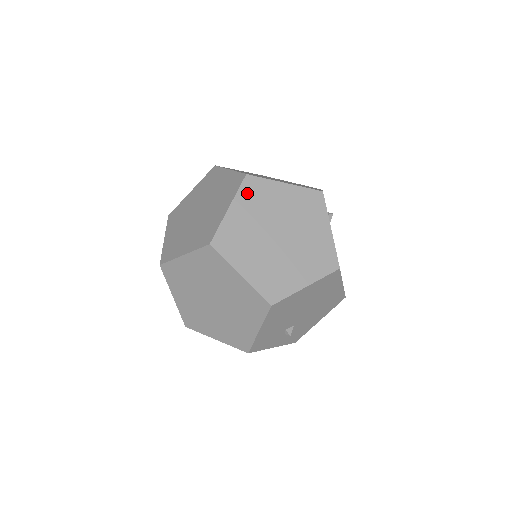
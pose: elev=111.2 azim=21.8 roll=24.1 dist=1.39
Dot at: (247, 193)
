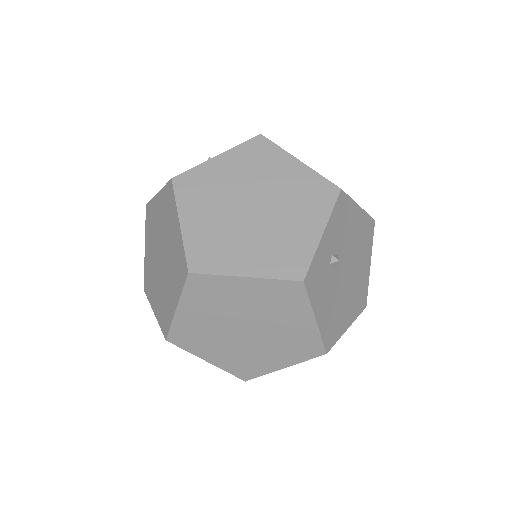
Dot at: (195, 293)
